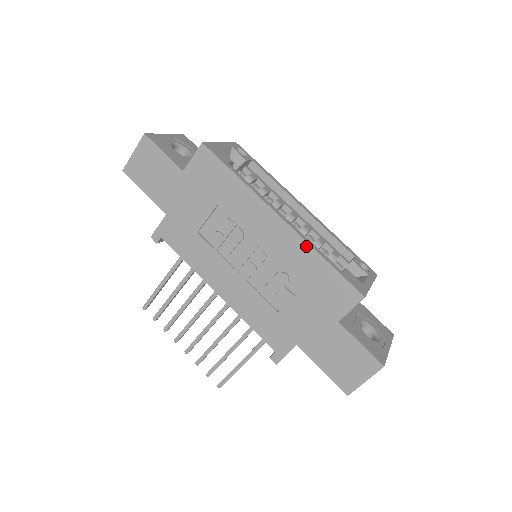
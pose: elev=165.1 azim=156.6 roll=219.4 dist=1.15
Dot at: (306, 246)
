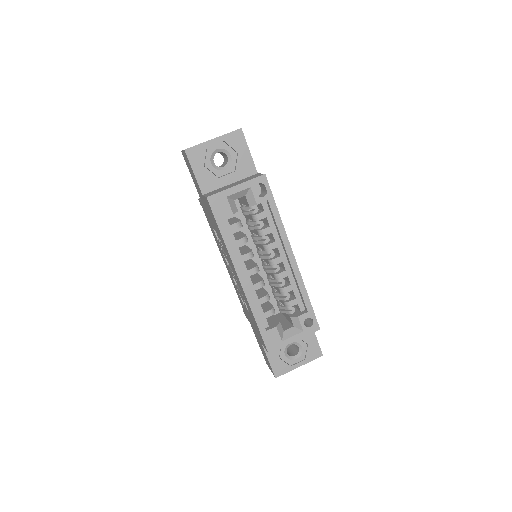
Dot at: (249, 305)
